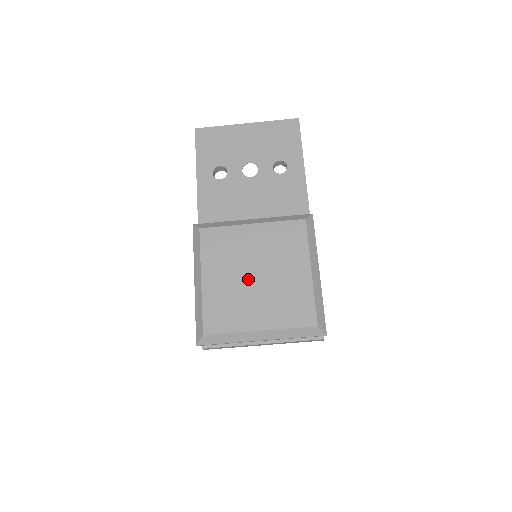
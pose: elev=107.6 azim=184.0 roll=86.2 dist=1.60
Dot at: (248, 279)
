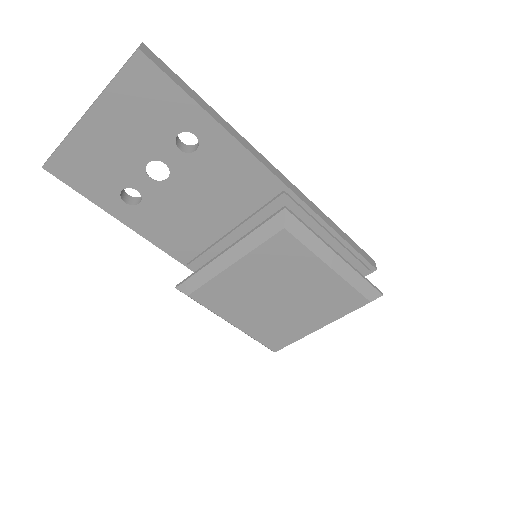
Dot at: (274, 305)
